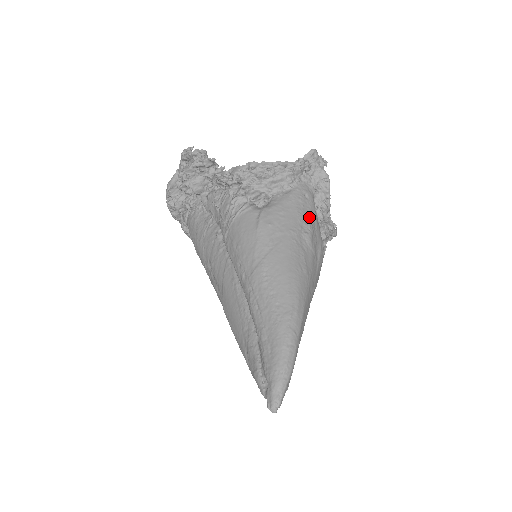
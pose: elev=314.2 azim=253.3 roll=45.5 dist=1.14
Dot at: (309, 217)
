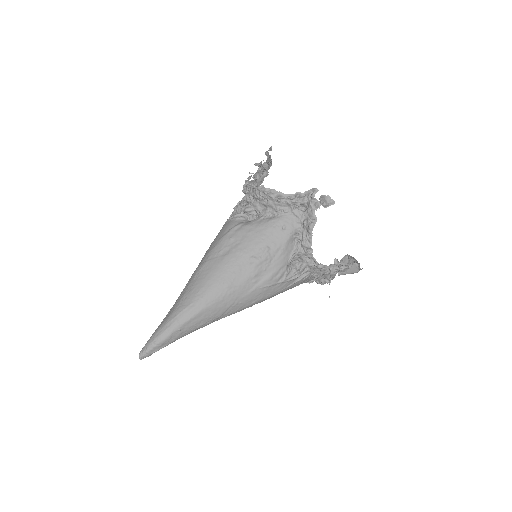
Dot at: (272, 246)
